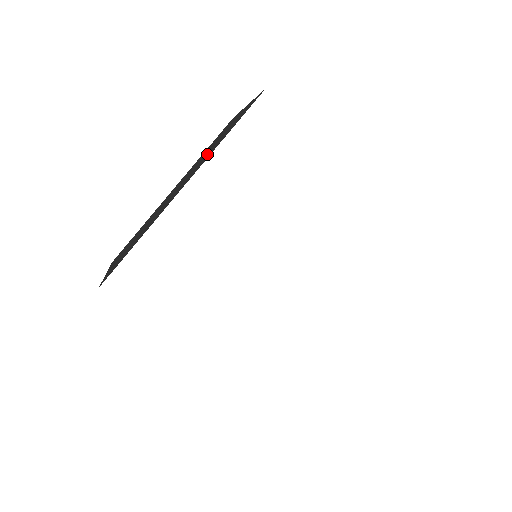
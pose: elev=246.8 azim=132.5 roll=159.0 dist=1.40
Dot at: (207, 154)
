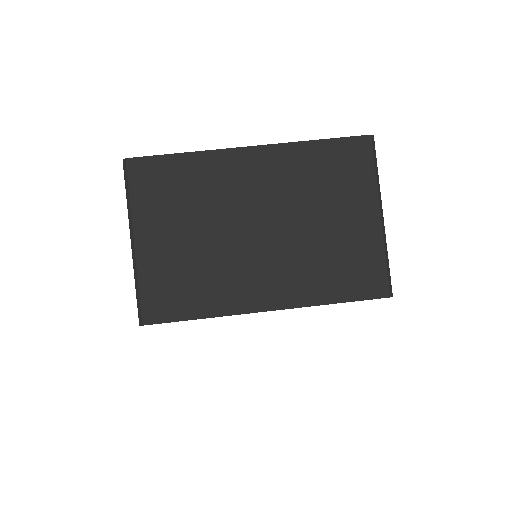
Dot at: occluded
